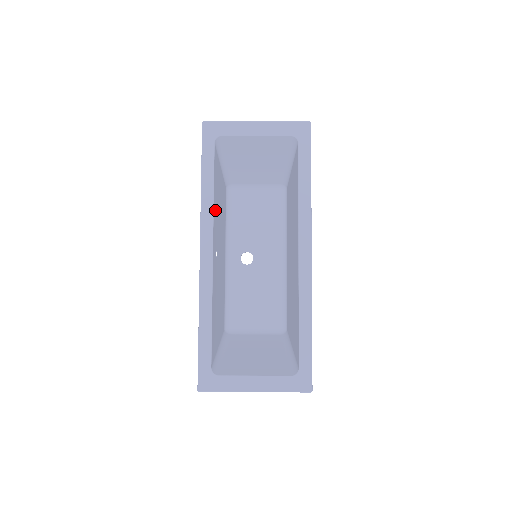
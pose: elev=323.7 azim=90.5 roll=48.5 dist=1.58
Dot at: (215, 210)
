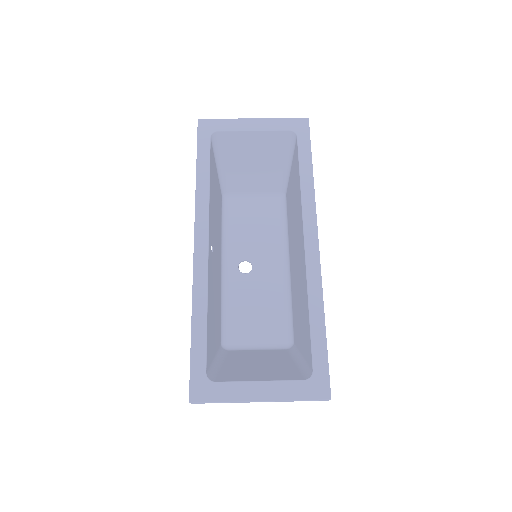
Dot at: (211, 203)
